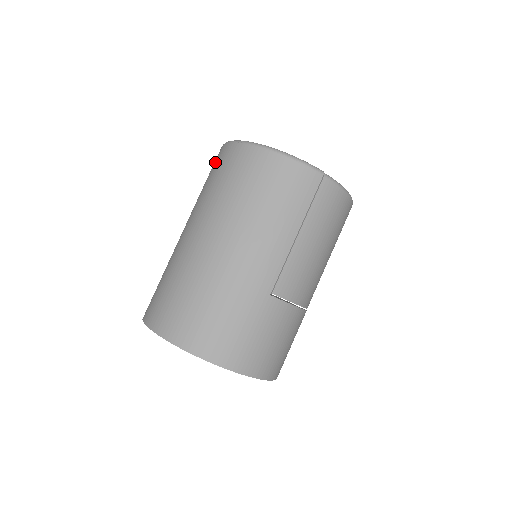
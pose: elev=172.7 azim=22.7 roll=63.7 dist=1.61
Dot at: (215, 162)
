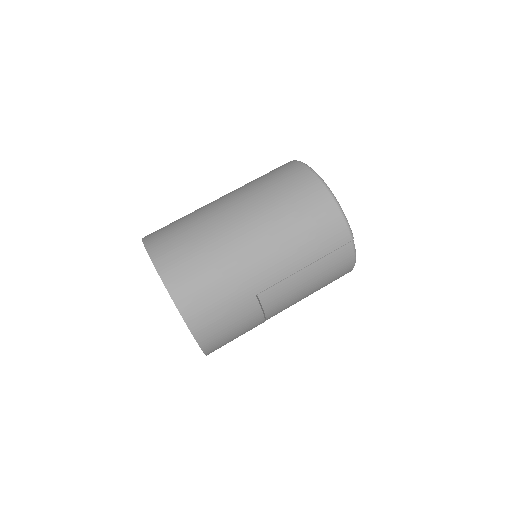
Dot at: (282, 168)
